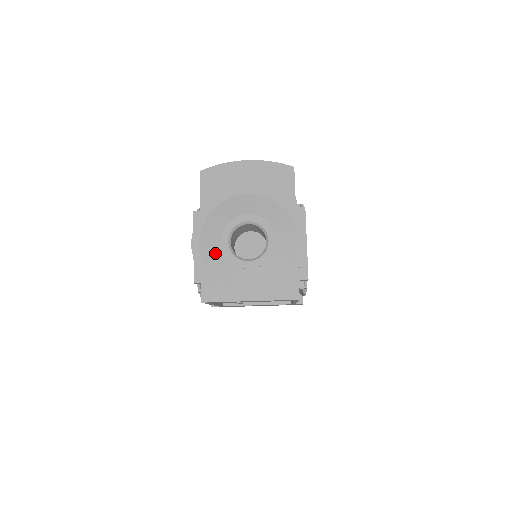
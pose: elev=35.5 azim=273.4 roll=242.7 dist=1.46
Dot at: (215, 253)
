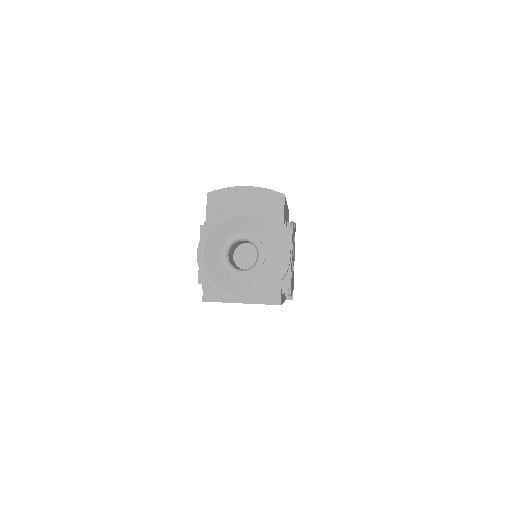
Dot at: (215, 263)
